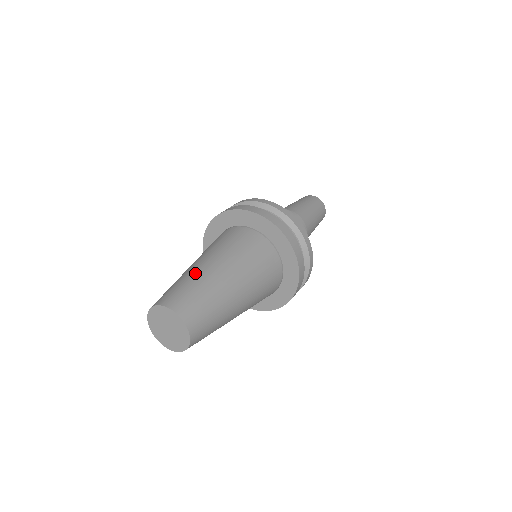
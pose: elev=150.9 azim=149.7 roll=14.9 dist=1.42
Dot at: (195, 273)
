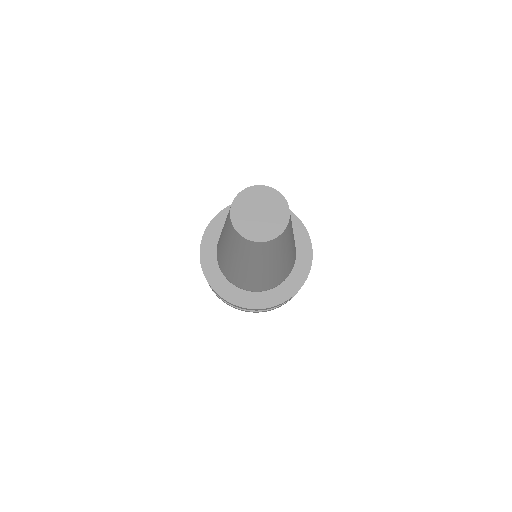
Dot at: occluded
